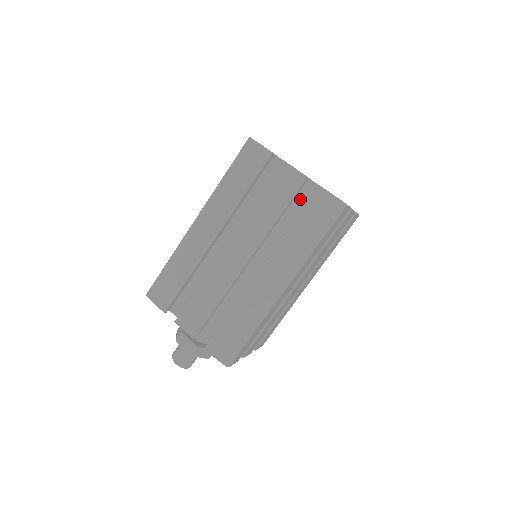
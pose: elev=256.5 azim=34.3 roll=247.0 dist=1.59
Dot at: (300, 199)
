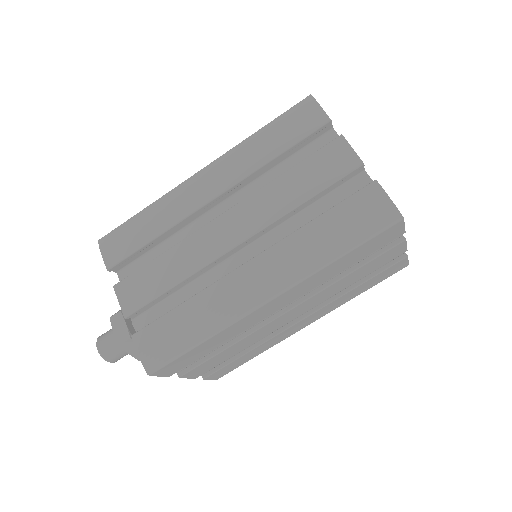
Dot at: (342, 193)
